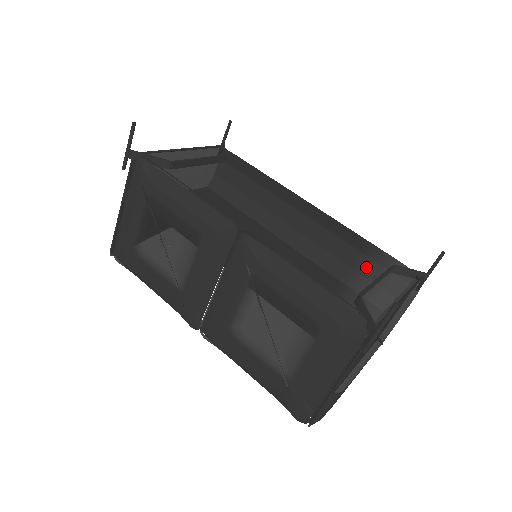
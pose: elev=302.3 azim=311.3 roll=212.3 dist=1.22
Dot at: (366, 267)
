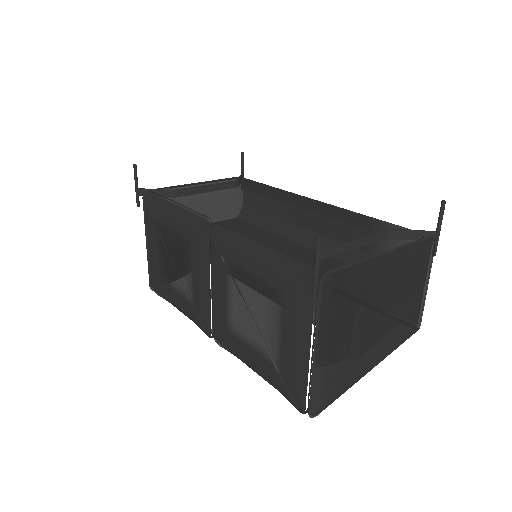
Dot at: (379, 247)
